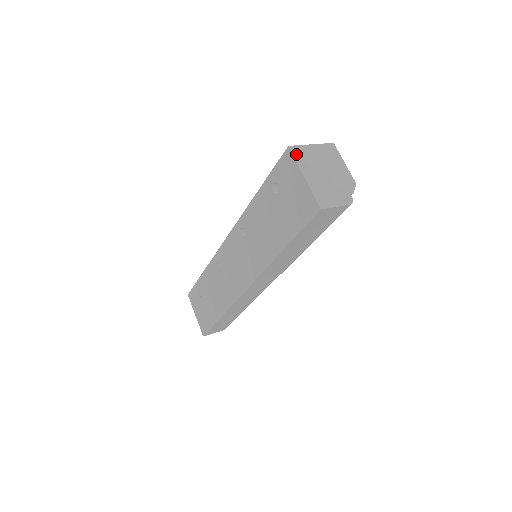
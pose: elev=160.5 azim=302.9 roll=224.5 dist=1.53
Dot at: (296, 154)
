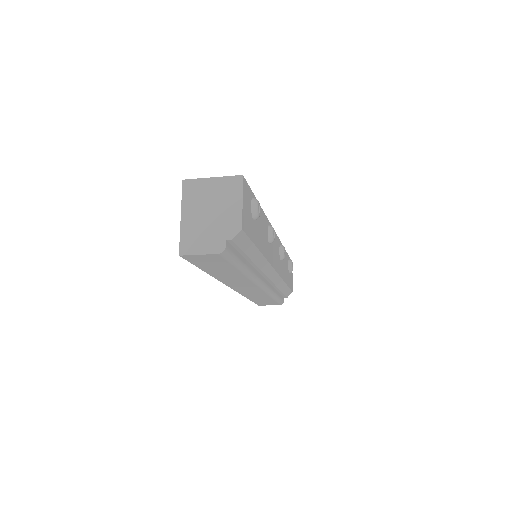
Dot at: (186, 190)
